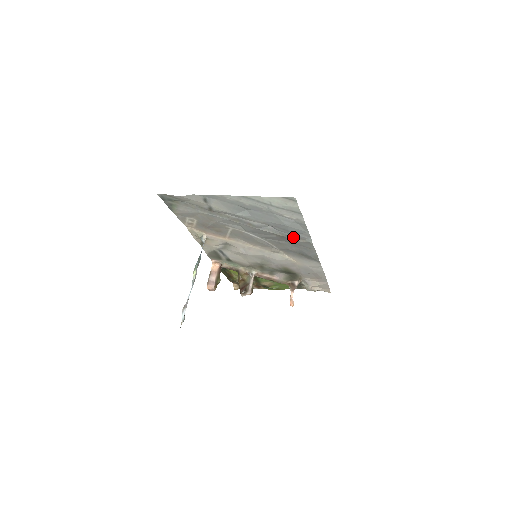
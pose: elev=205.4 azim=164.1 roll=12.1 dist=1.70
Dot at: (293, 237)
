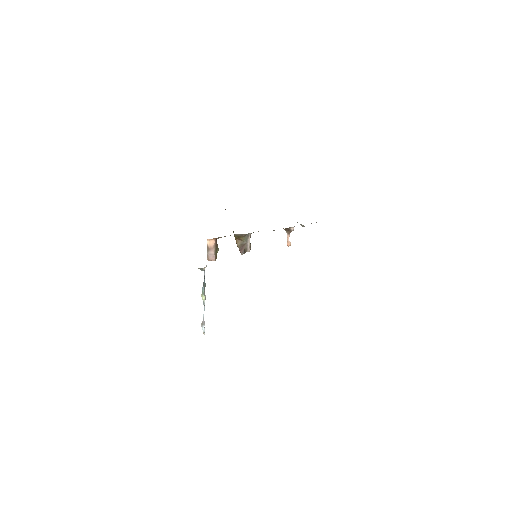
Dot at: occluded
